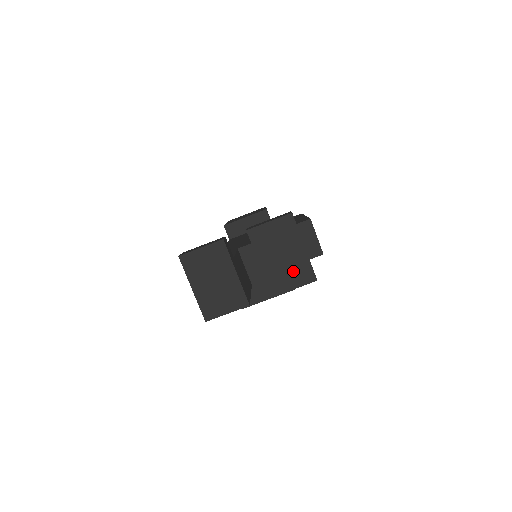
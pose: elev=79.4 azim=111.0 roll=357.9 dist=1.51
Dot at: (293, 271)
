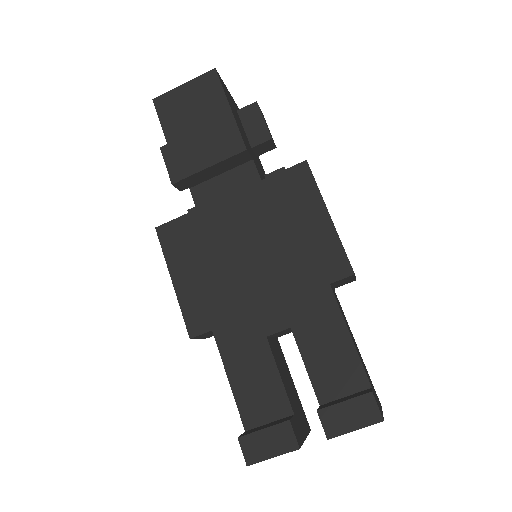
Dot at: occluded
